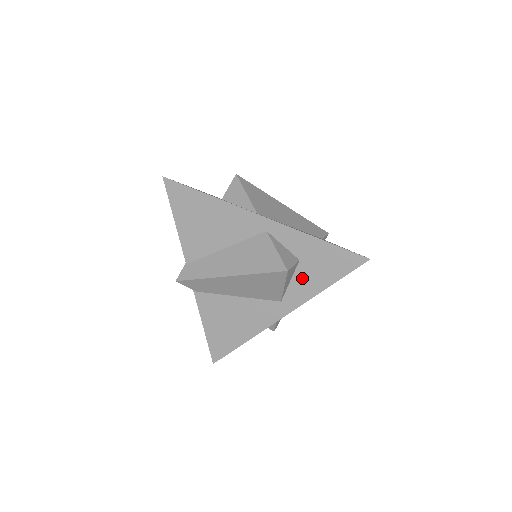
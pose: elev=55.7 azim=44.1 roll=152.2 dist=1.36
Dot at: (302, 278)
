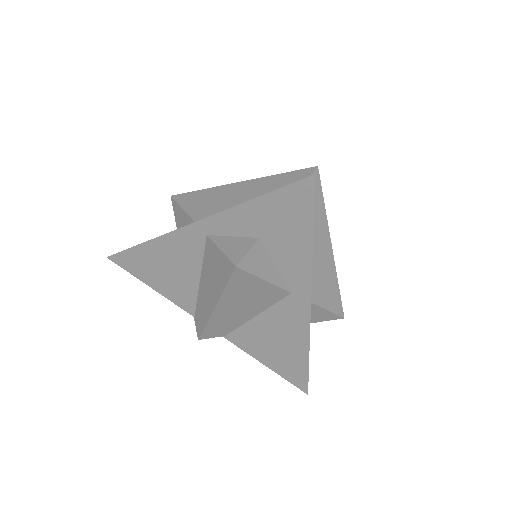
Dot at: (281, 254)
